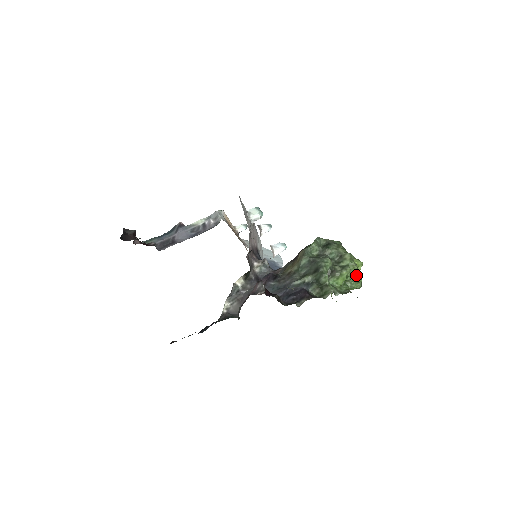
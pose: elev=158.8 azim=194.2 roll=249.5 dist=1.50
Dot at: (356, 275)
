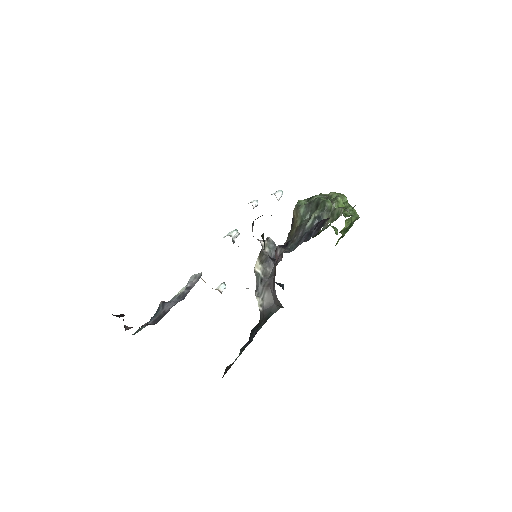
Dot at: (349, 205)
